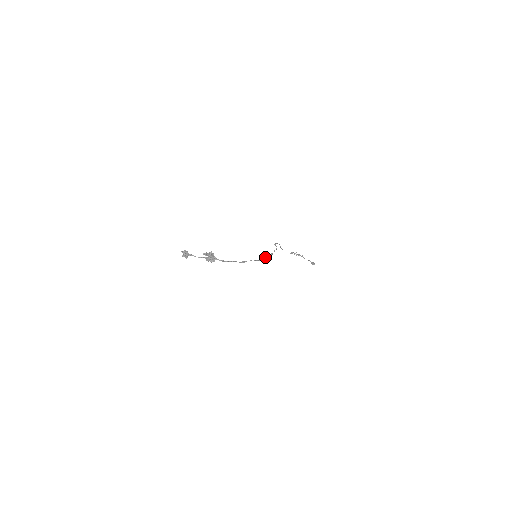
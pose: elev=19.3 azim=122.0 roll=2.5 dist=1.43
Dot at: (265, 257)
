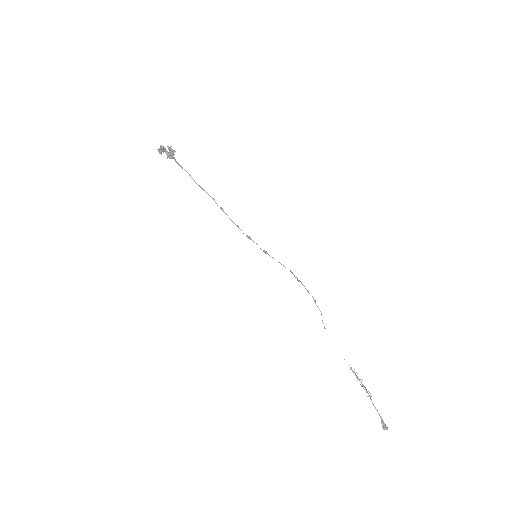
Dot at: occluded
